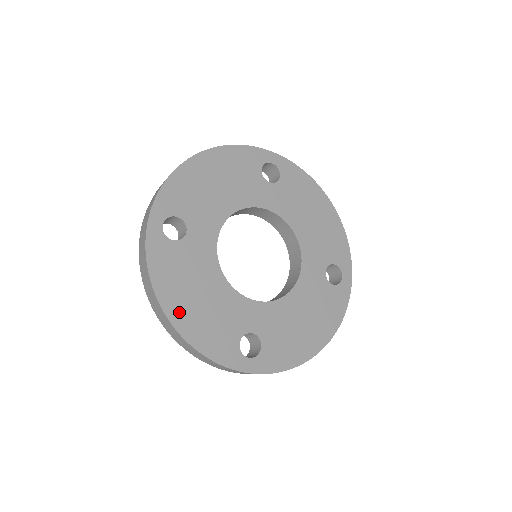
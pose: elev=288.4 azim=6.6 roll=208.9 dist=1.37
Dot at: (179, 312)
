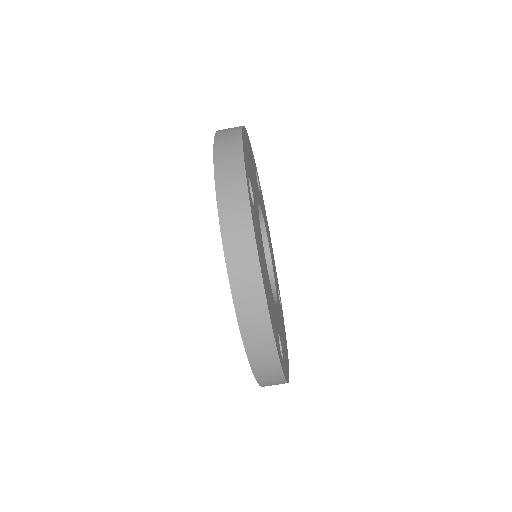
Dot at: (265, 288)
